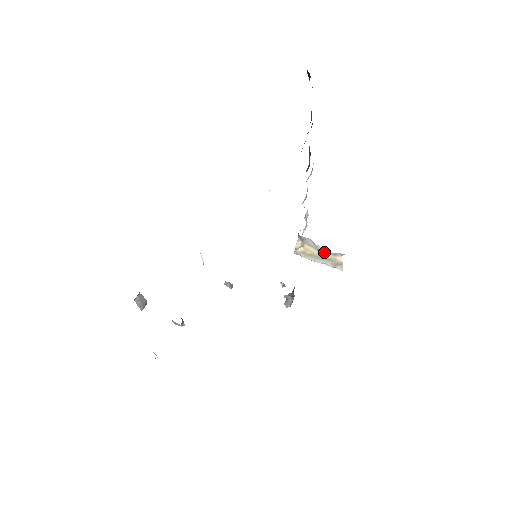
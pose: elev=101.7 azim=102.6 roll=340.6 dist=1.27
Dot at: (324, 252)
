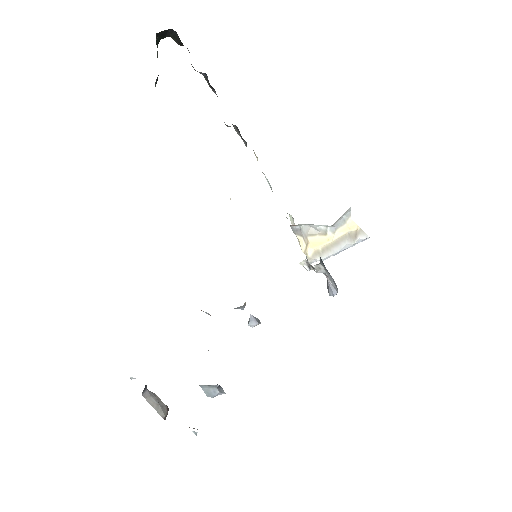
Dot at: (332, 230)
